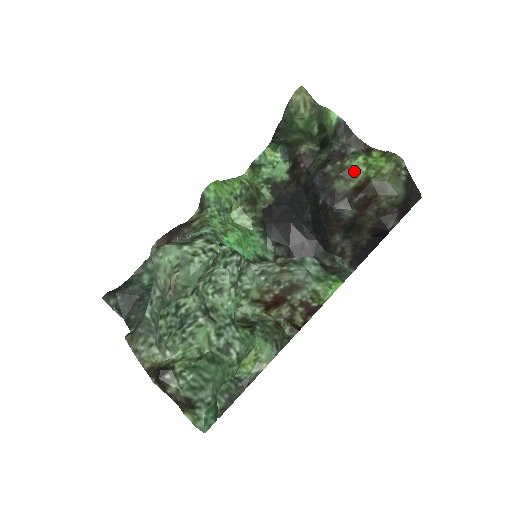
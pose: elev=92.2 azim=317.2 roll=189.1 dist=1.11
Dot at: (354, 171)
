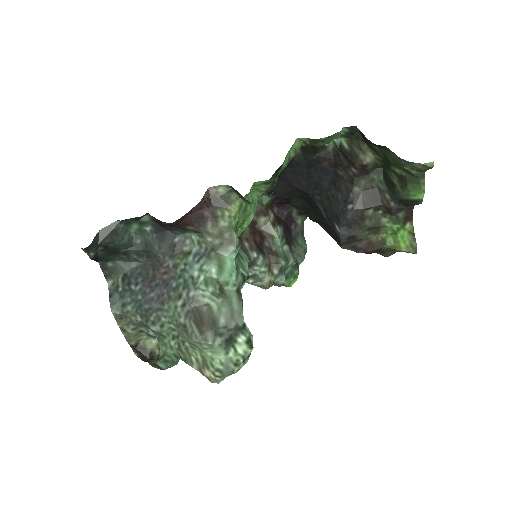
Dot at: (382, 229)
